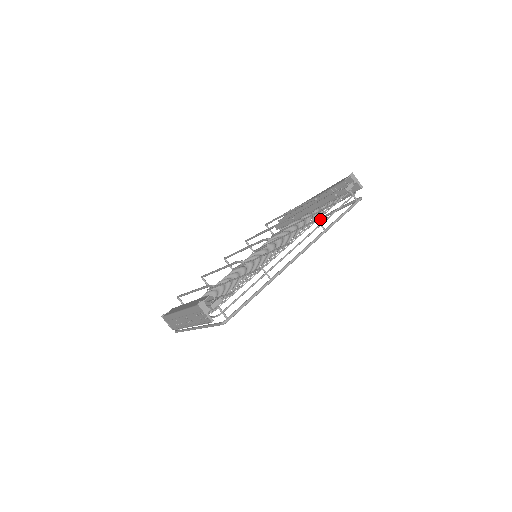
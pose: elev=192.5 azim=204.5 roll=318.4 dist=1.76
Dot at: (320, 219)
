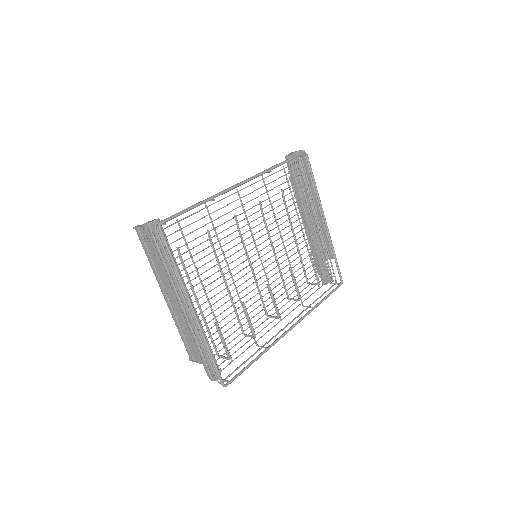
Dot at: (325, 221)
